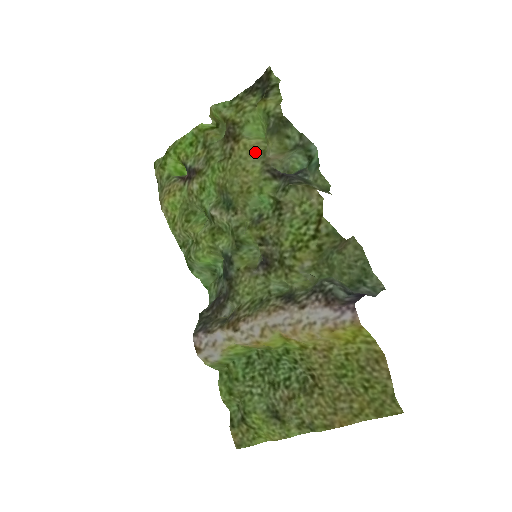
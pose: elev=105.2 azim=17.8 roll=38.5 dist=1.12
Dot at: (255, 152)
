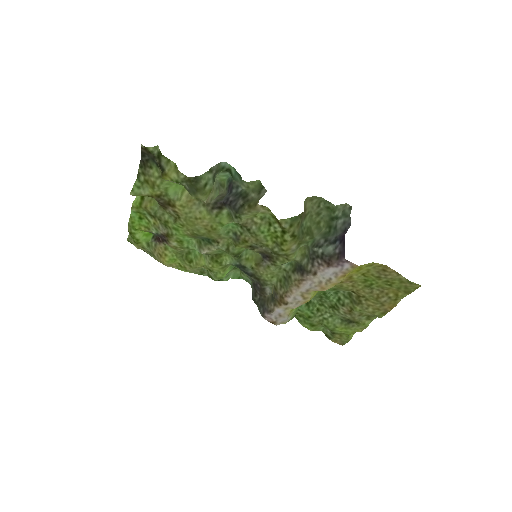
Dot at: (192, 204)
